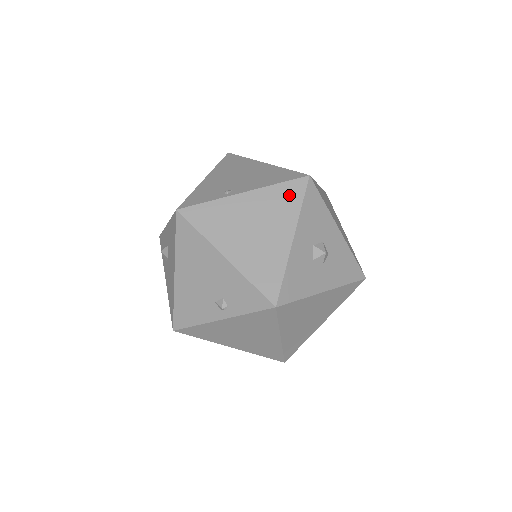
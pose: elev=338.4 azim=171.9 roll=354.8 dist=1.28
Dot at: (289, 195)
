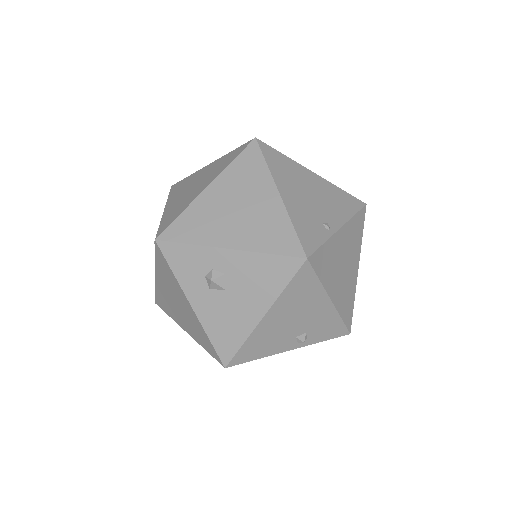
Dot at: (359, 226)
